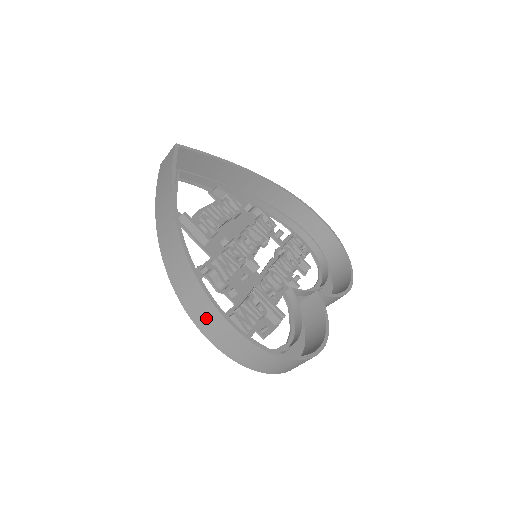
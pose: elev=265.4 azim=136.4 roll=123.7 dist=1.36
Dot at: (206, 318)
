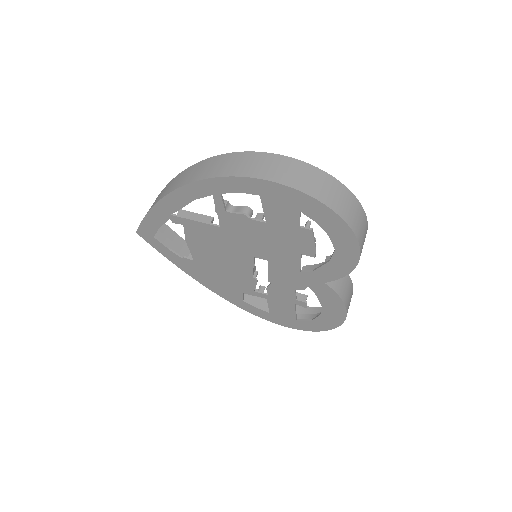
Dot at: (254, 164)
